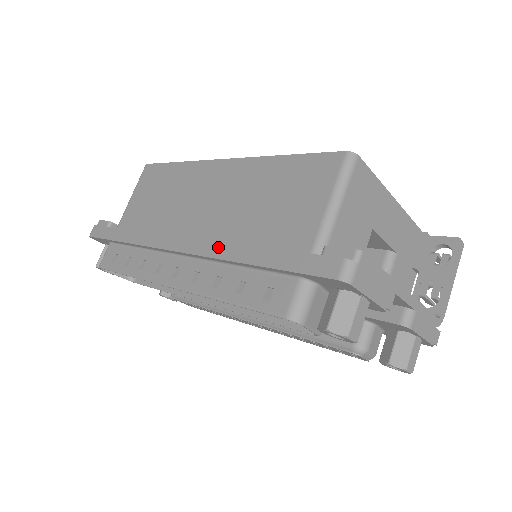
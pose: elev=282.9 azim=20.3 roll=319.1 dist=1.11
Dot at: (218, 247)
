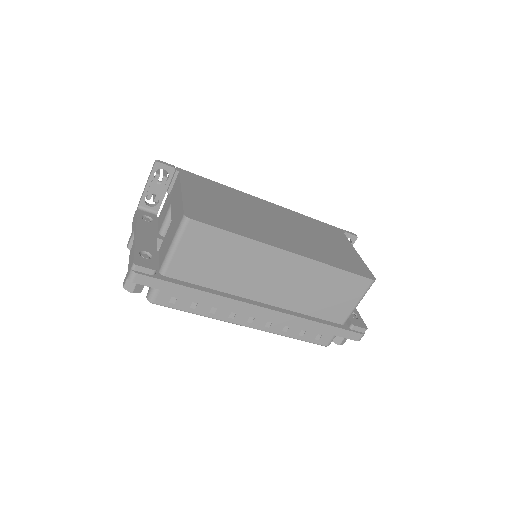
Dot at: (294, 319)
